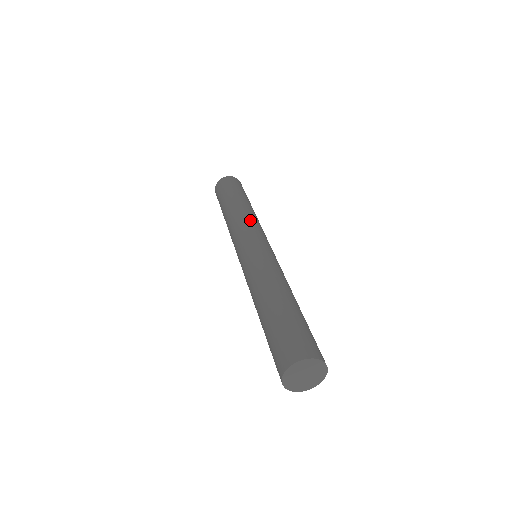
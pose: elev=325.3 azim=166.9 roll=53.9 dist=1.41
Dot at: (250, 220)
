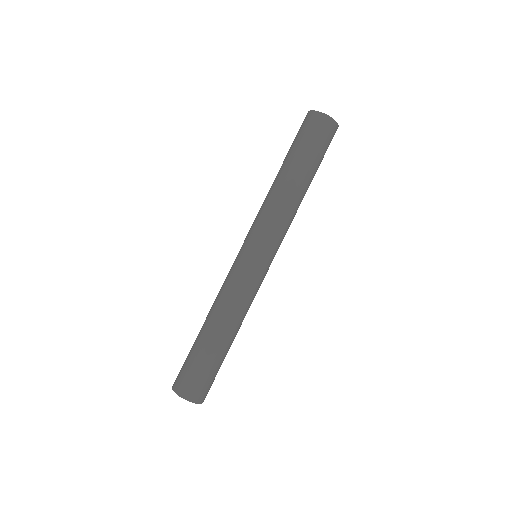
Dot at: (266, 213)
